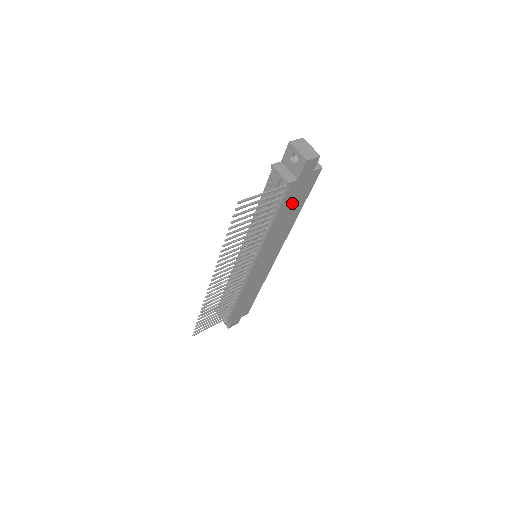
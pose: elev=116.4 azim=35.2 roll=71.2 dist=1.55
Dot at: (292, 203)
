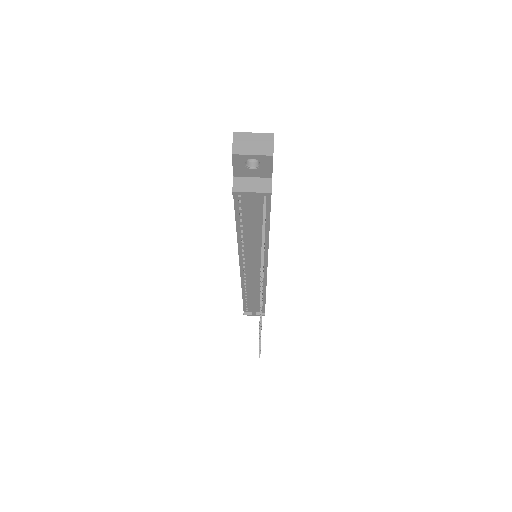
Dot at: occluded
